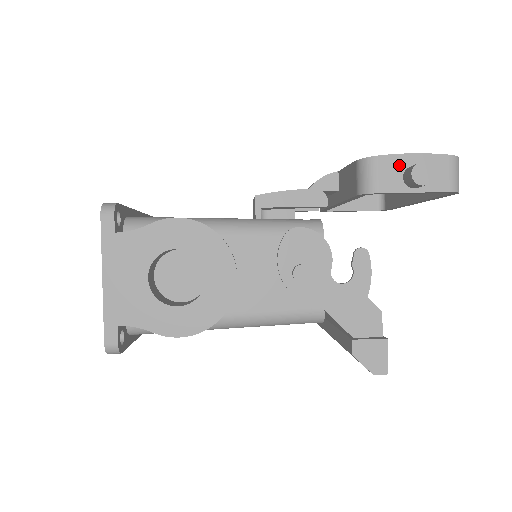
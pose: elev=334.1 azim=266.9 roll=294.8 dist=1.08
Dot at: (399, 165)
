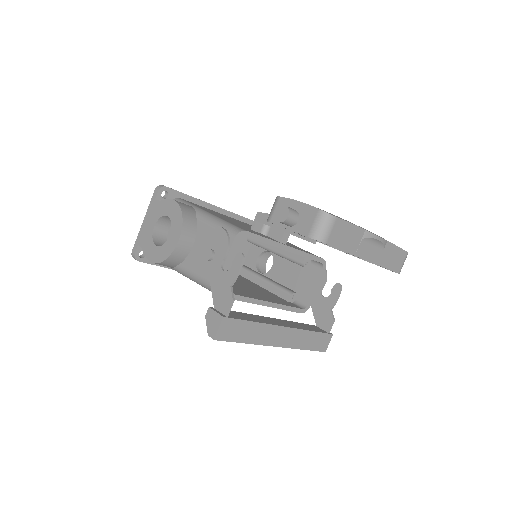
Dot at: occluded
